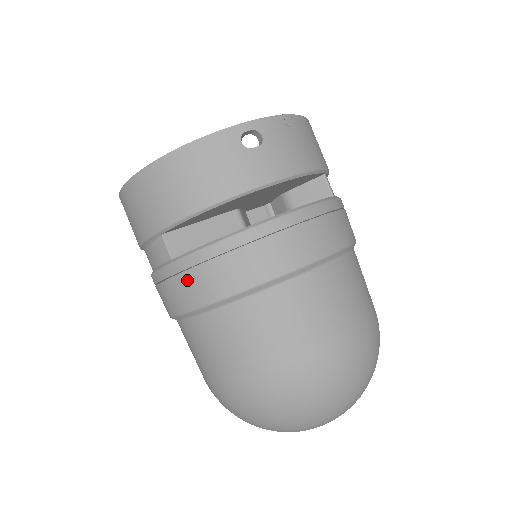
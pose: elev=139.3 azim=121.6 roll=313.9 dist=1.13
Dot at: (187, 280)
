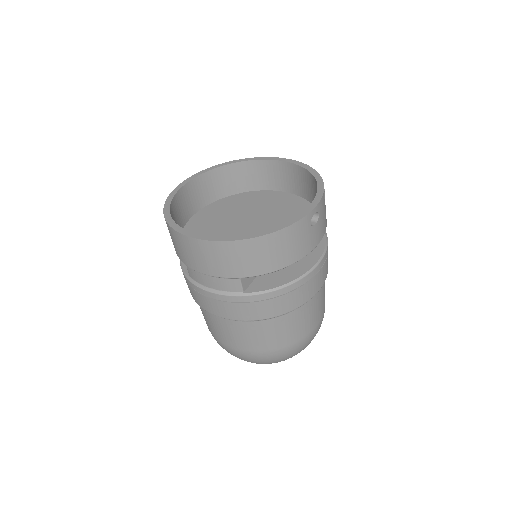
Dot at: (255, 306)
